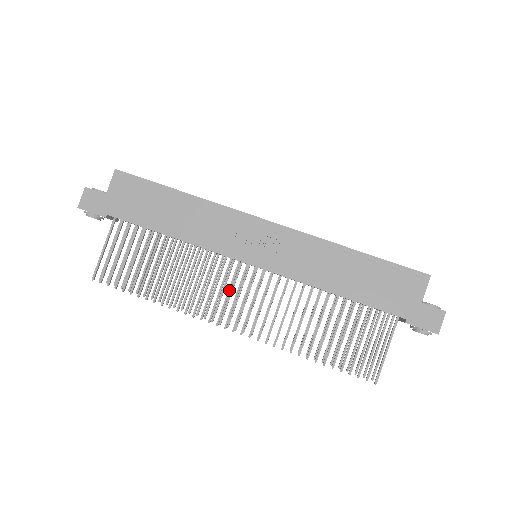
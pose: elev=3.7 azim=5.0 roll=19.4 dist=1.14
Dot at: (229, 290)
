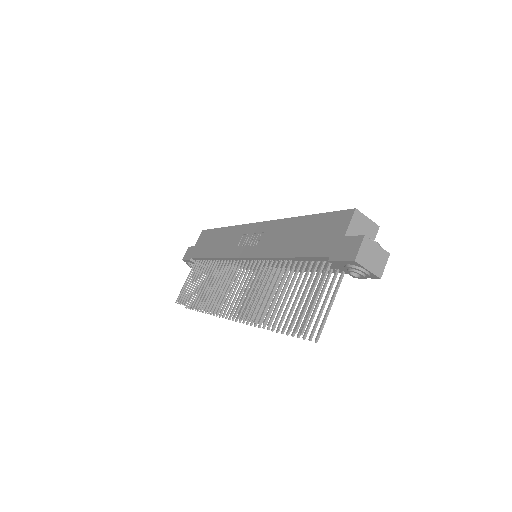
Dot at: (230, 284)
